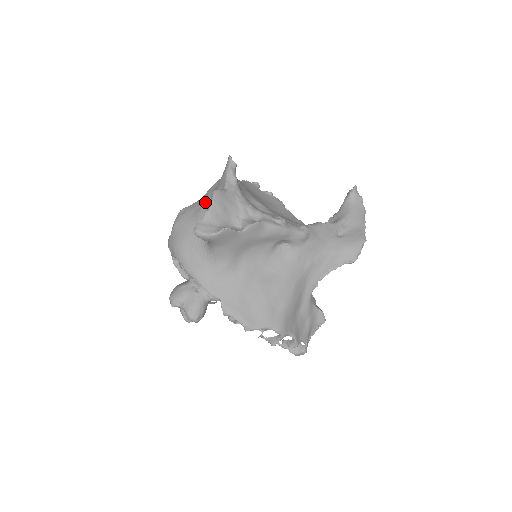
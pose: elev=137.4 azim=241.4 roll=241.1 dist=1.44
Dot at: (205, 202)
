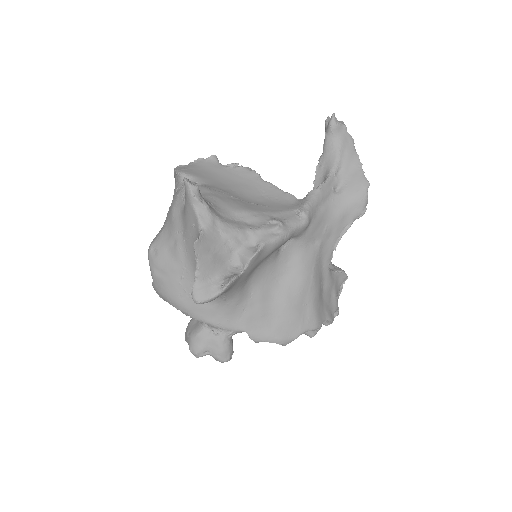
Dot at: (177, 237)
